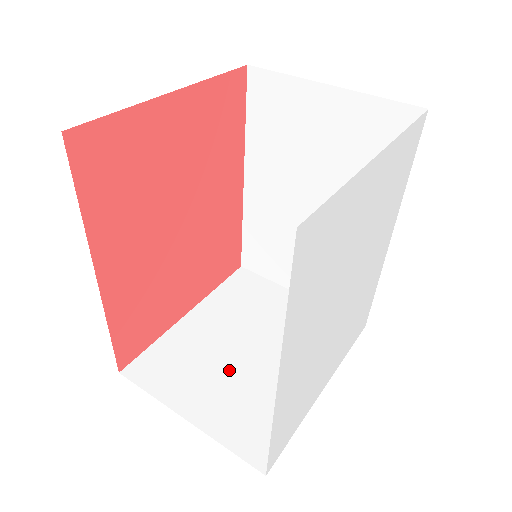
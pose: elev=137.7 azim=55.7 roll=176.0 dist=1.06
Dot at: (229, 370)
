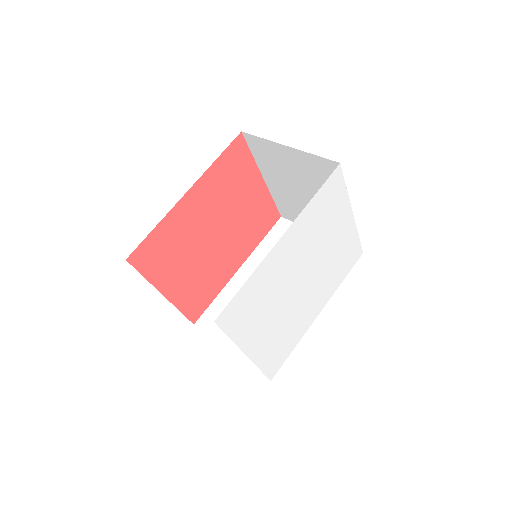
Dot at: occluded
